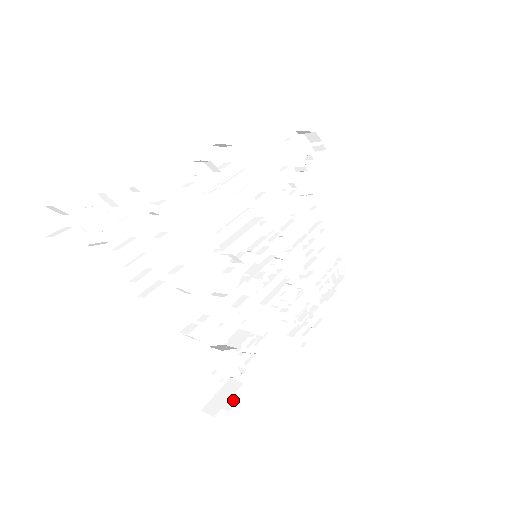
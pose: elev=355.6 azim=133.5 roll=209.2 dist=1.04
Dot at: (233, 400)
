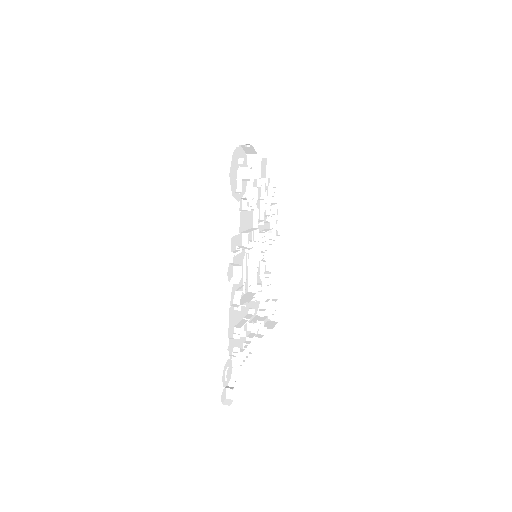
Dot at: occluded
